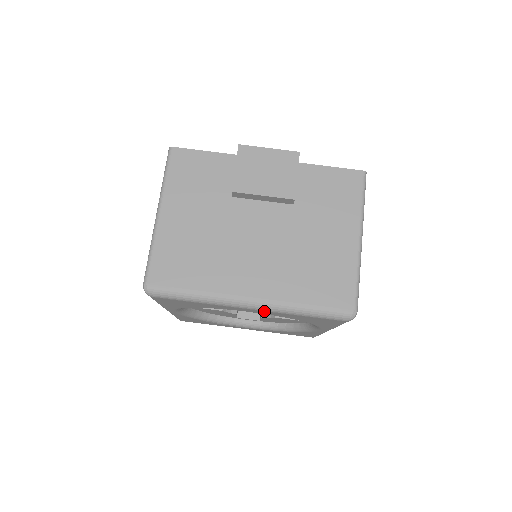
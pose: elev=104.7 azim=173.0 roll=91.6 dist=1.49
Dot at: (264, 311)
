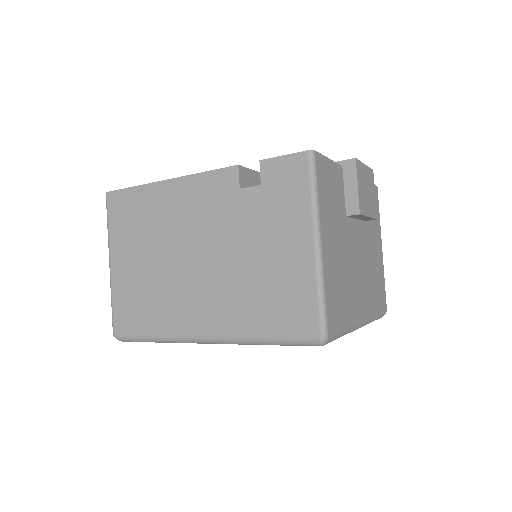
Dot at: occluded
